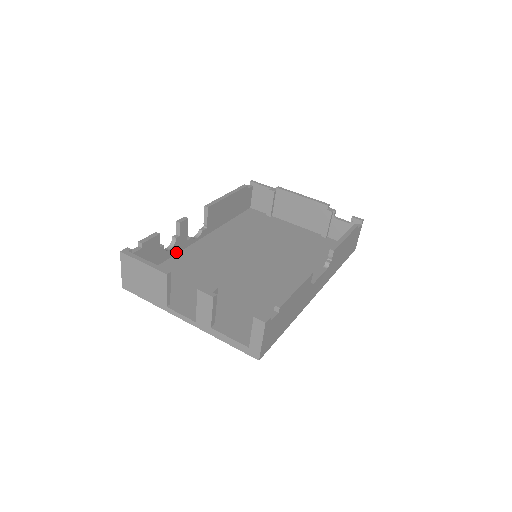
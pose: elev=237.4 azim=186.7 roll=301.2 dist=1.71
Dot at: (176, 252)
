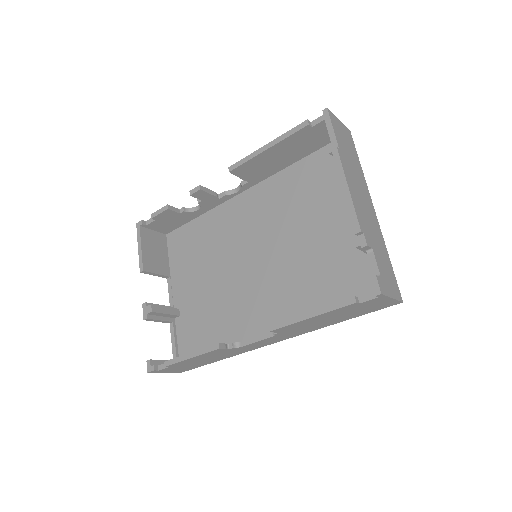
Dot at: (211, 208)
